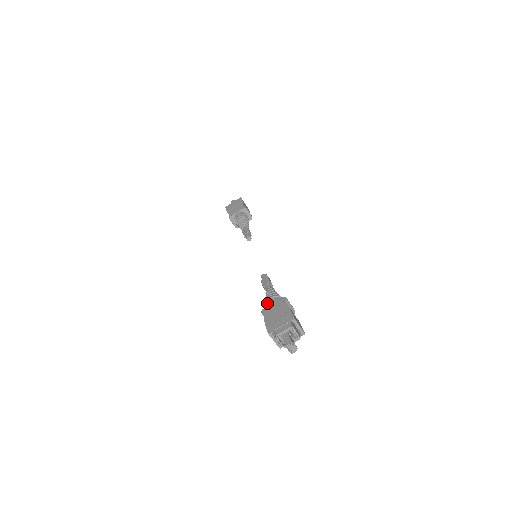
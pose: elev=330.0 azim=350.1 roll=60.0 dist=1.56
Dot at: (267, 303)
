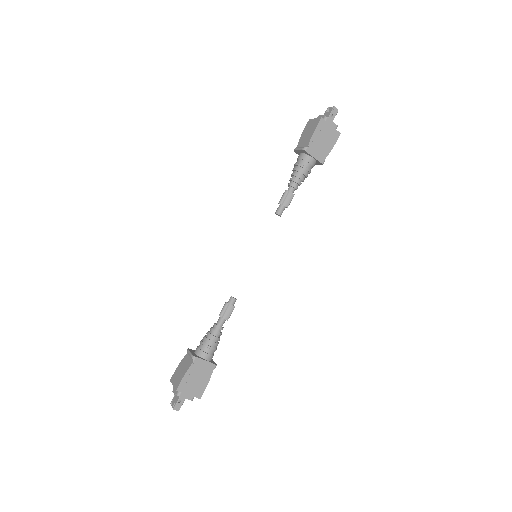
Dot at: (205, 347)
